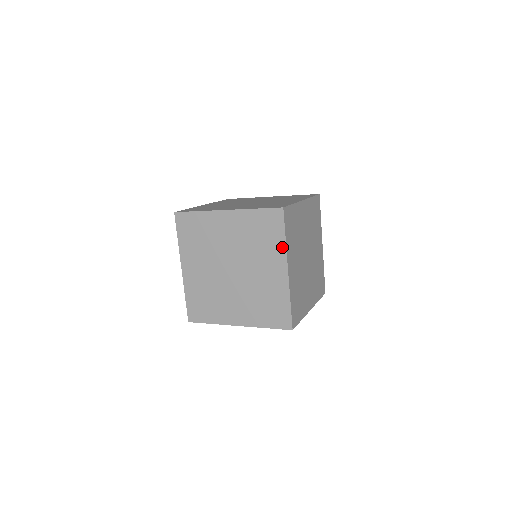
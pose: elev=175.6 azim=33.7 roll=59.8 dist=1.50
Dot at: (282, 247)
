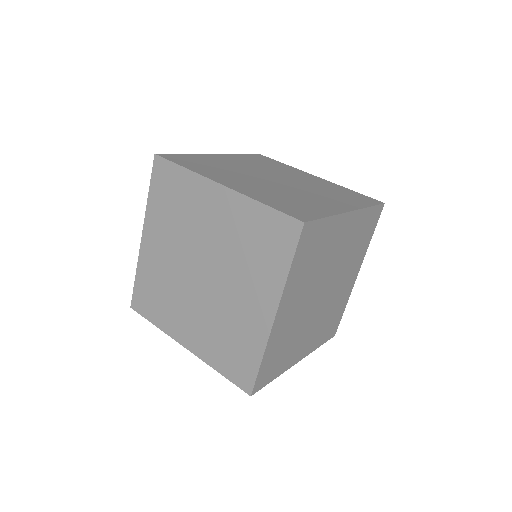
Dot at: (280, 280)
